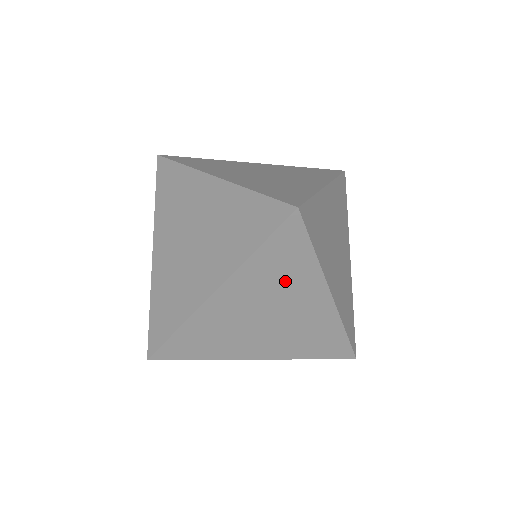
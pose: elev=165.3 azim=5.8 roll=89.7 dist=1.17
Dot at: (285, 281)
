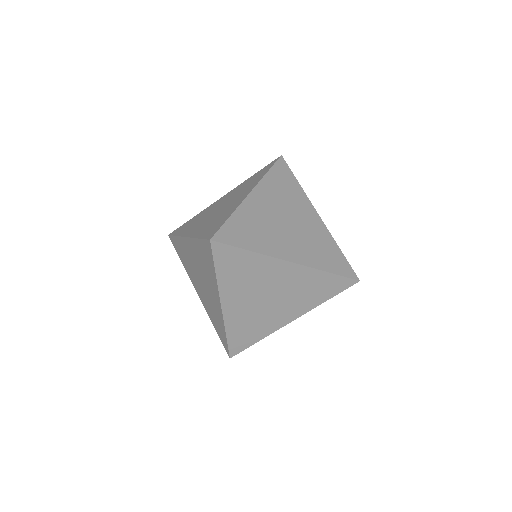
Dot at: (206, 270)
